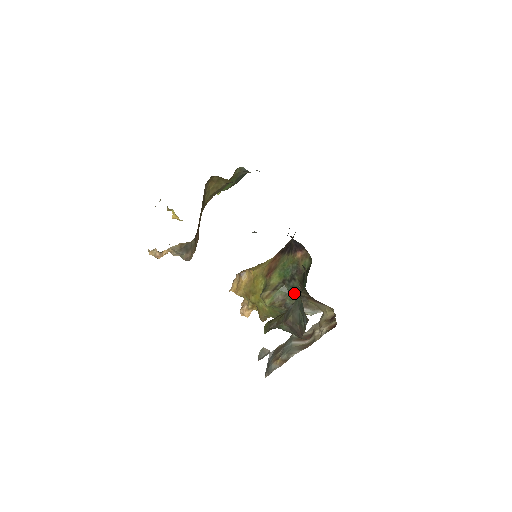
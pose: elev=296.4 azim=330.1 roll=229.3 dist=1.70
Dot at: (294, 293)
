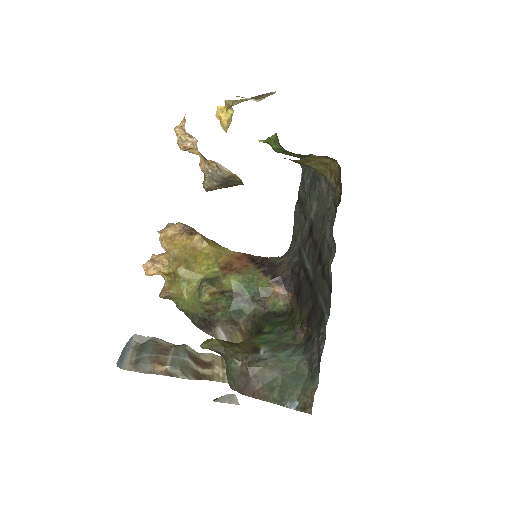
Dot at: (234, 314)
